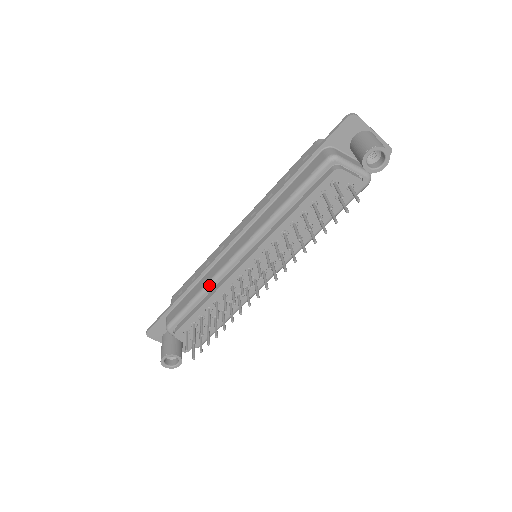
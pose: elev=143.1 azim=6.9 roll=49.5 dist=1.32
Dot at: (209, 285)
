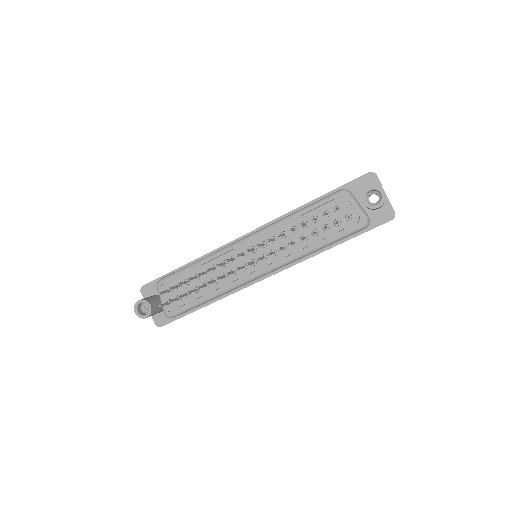
Dot at: (209, 256)
